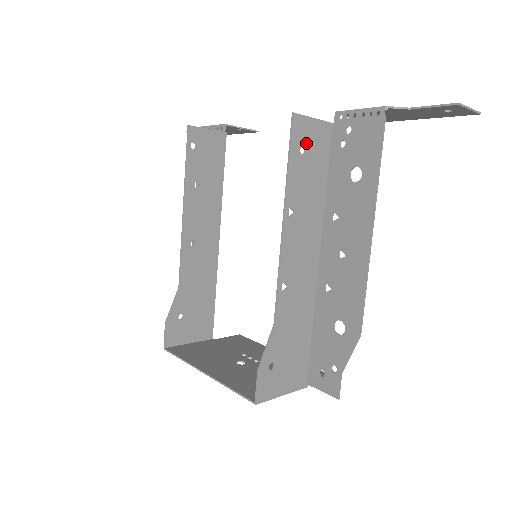
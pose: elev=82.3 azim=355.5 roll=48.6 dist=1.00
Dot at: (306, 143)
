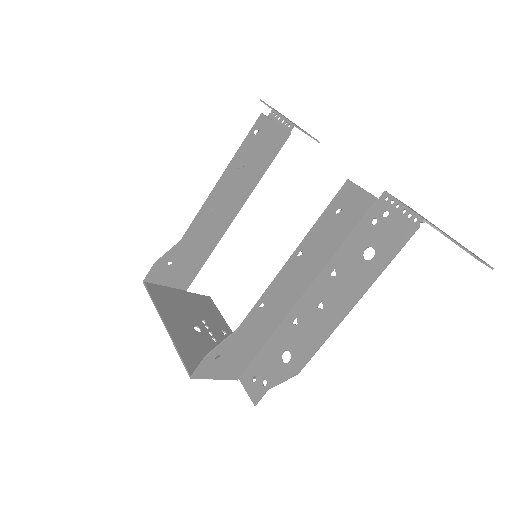
Dot at: (345, 206)
